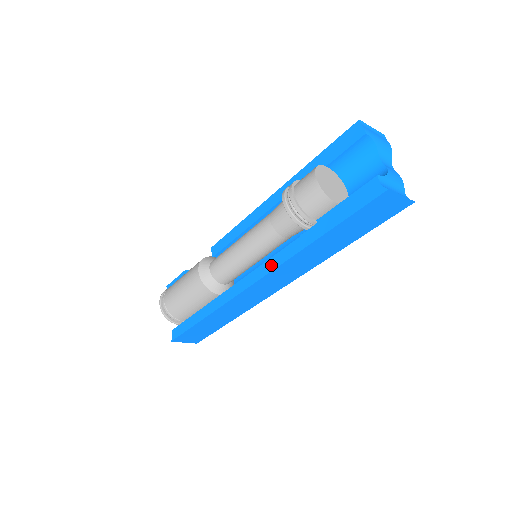
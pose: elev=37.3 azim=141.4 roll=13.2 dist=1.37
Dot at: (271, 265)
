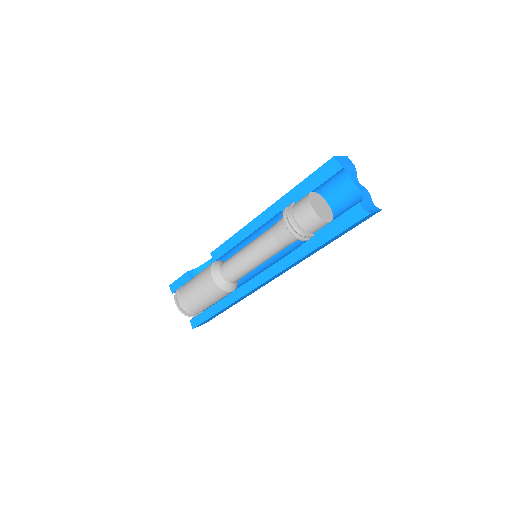
Dot at: (279, 267)
